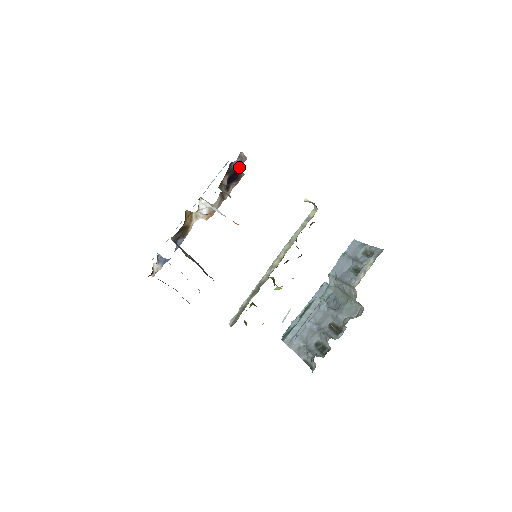
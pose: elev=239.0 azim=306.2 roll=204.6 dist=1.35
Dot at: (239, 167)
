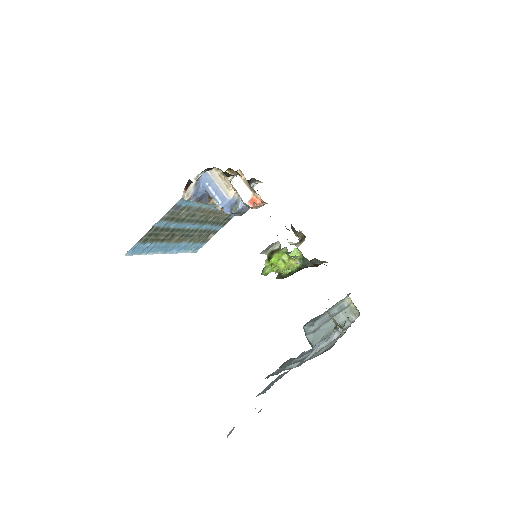
Dot at: occluded
